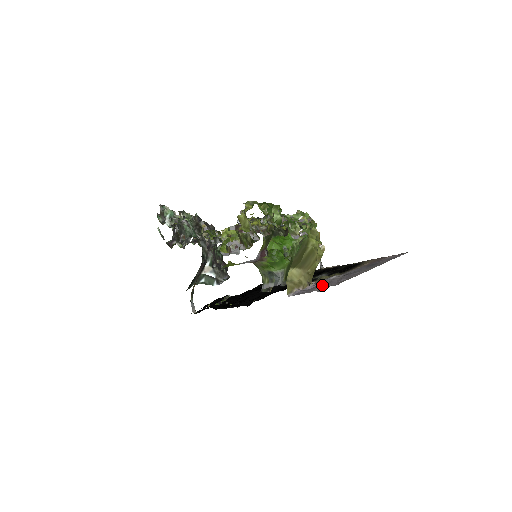
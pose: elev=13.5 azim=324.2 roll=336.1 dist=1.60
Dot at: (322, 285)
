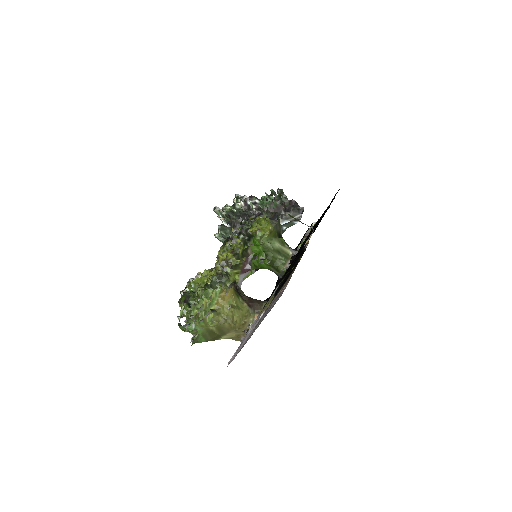
Dot at: occluded
